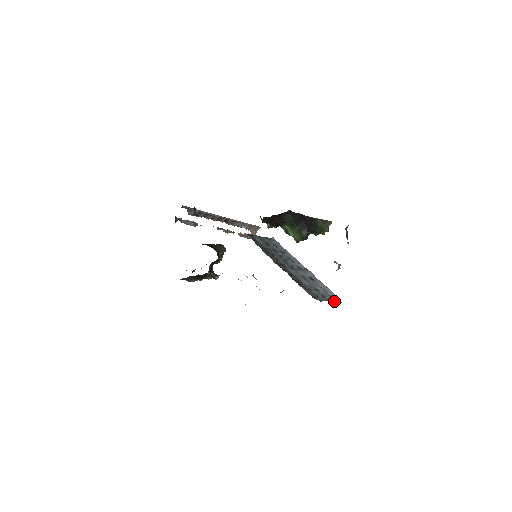
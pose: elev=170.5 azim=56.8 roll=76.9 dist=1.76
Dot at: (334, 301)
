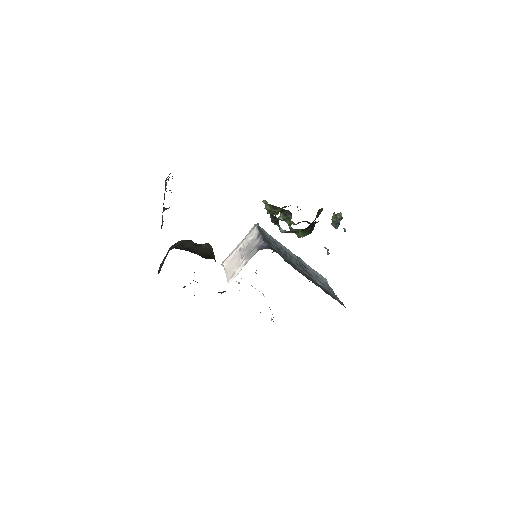
Dot at: occluded
